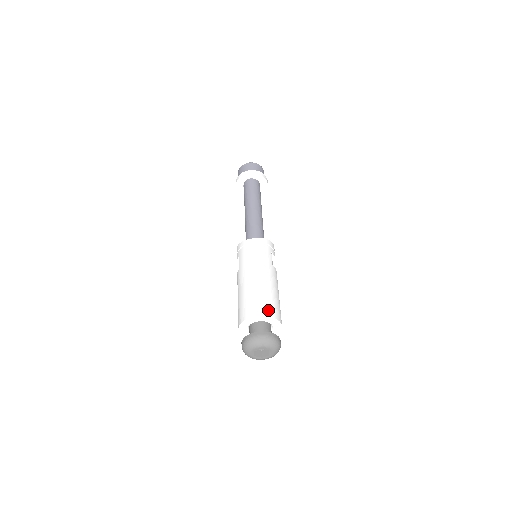
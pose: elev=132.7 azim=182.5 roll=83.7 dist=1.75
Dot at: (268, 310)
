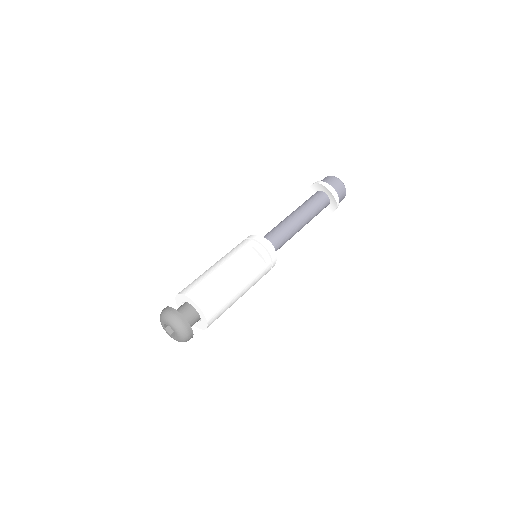
Dot at: (186, 289)
